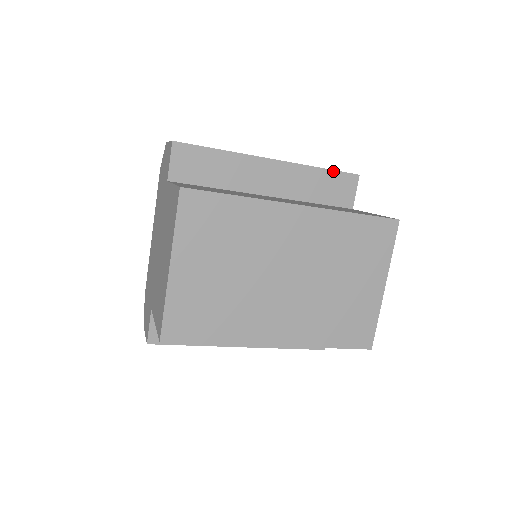
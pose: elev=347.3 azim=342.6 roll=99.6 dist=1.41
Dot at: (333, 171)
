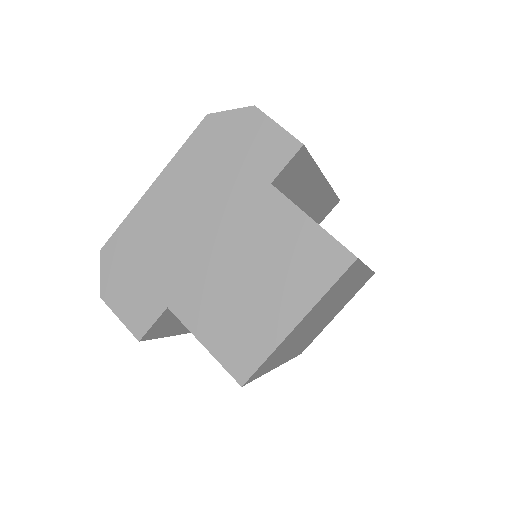
Dot at: (336, 195)
